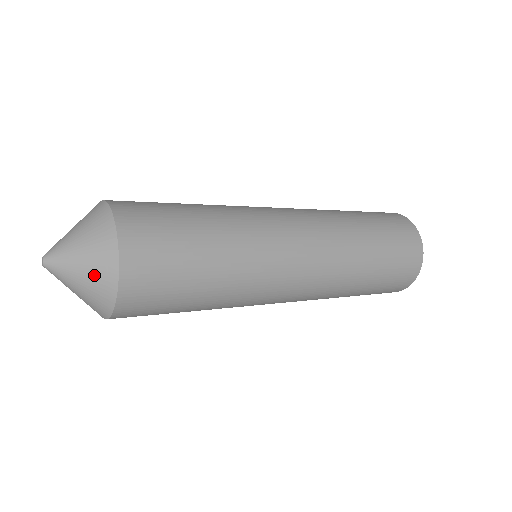
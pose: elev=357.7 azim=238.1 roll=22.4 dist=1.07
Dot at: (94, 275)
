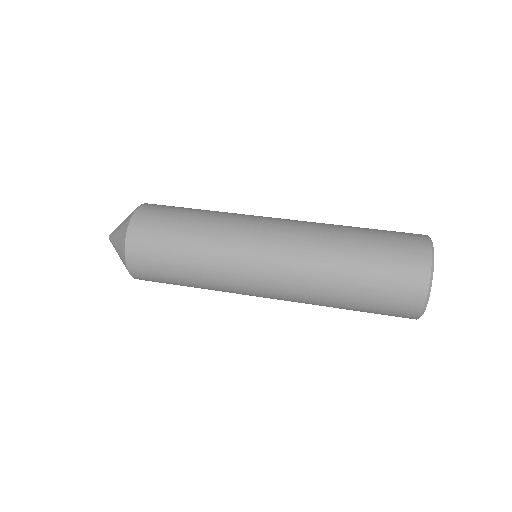
Dot at: occluded
